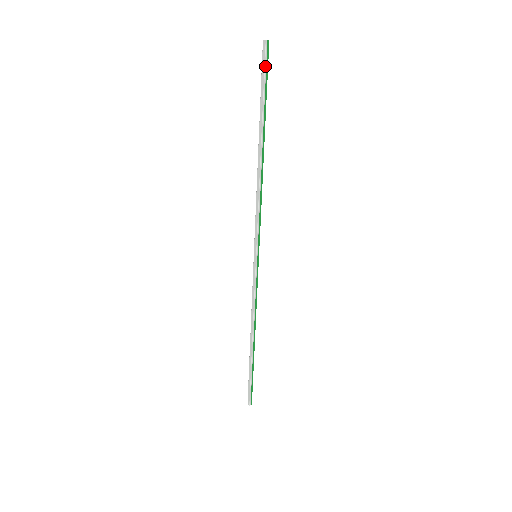
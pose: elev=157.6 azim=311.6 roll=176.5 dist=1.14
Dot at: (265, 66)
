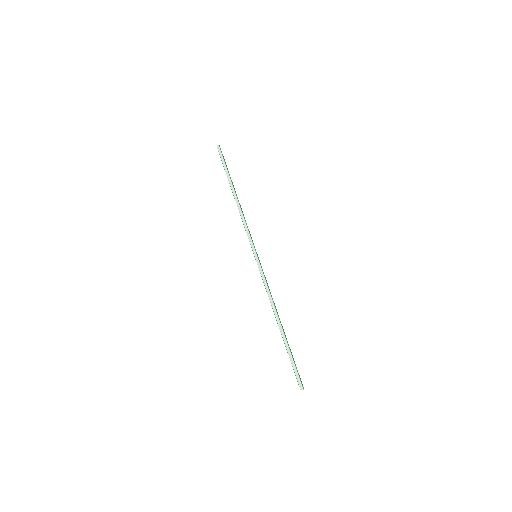
Dot at: (222, 155)
